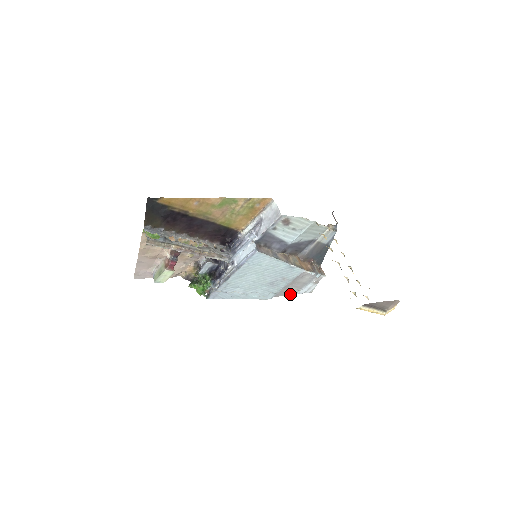
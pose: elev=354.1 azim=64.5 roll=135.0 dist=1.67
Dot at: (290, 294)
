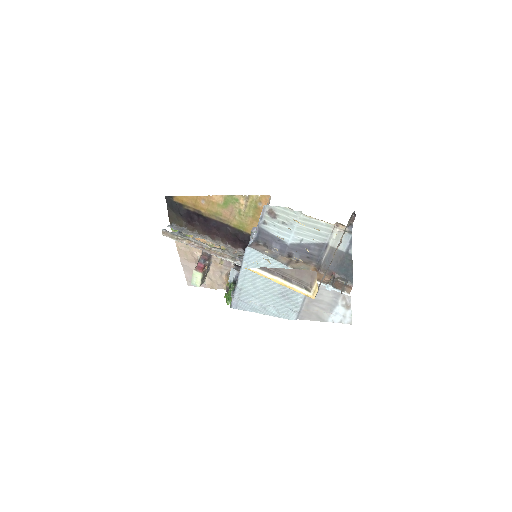
Dot at: (321, 320)
